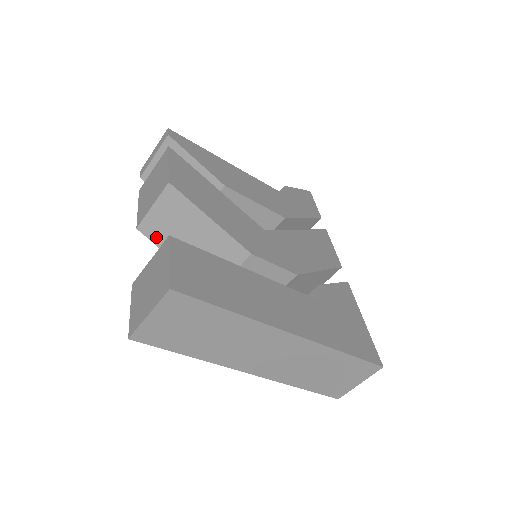
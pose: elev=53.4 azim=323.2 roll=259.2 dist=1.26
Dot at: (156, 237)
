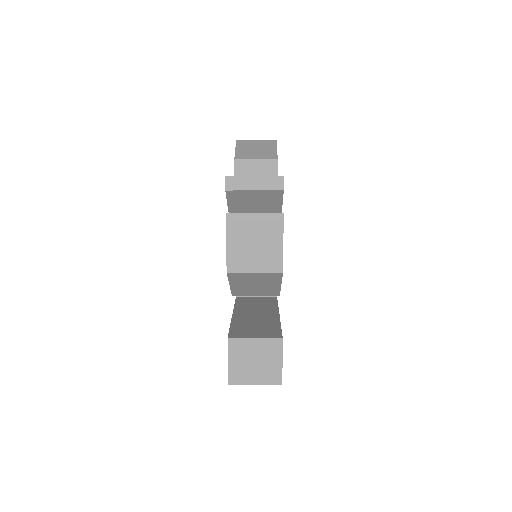
Dot at: (234, 278)
